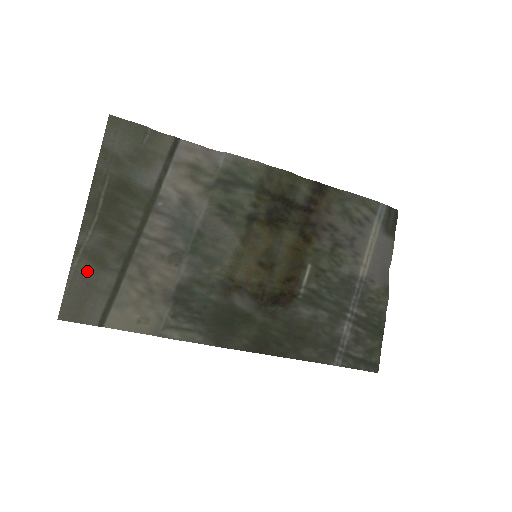
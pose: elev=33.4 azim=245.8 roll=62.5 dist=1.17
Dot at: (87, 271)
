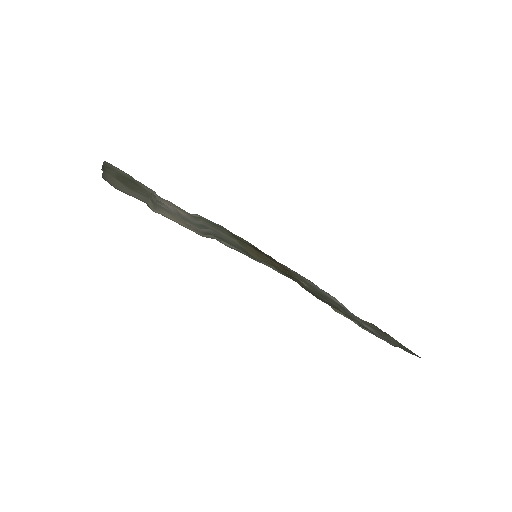
Dot at: occluded
